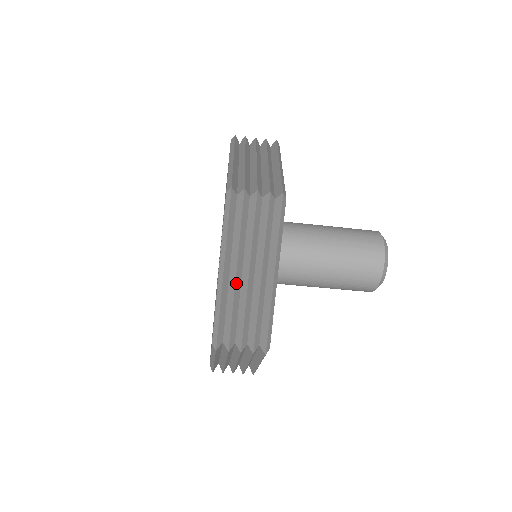
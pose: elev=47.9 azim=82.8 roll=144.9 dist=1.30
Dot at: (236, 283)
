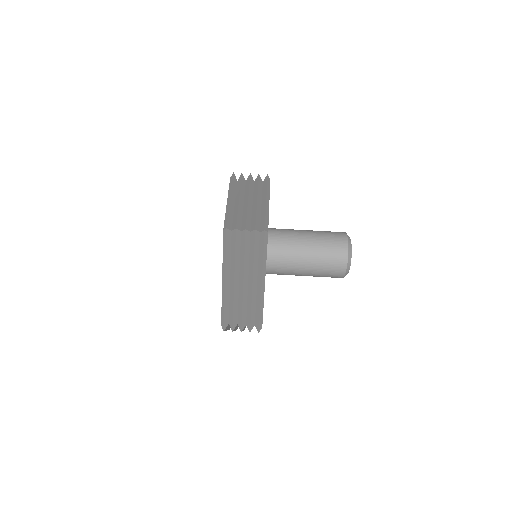
Dot at: occluded
